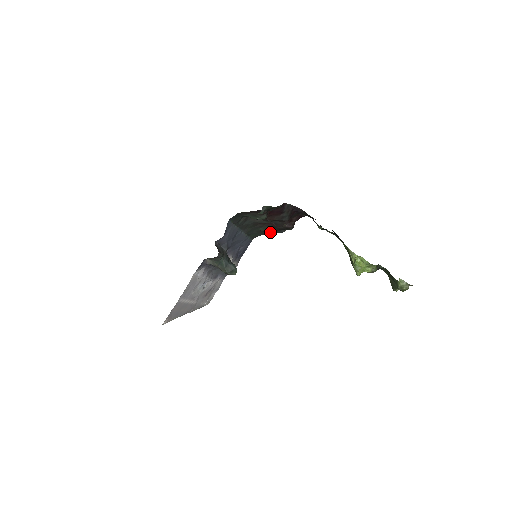
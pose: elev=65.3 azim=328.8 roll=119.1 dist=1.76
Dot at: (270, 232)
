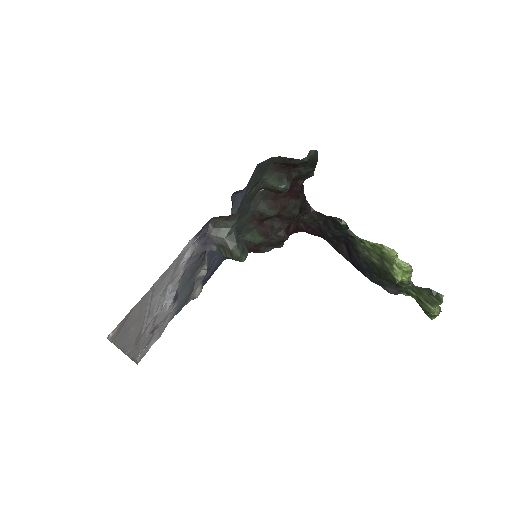
Dot at: (252, 248)
